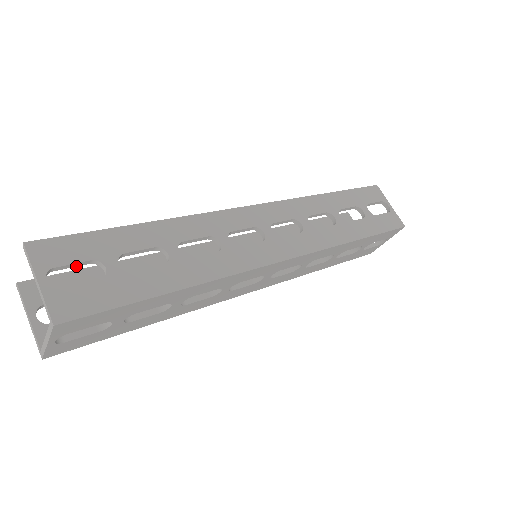
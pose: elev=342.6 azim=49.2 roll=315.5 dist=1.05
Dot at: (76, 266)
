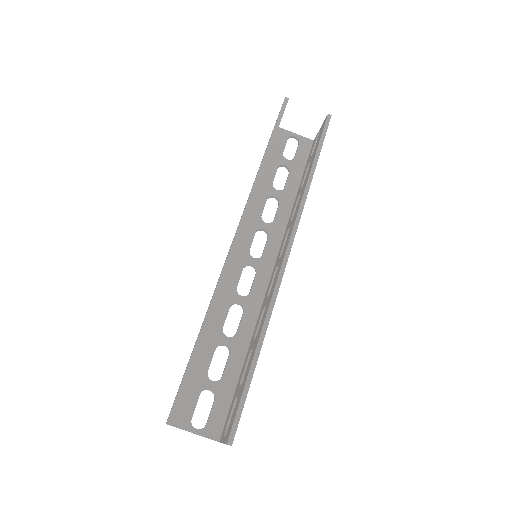
Dot at: (233, 414)
